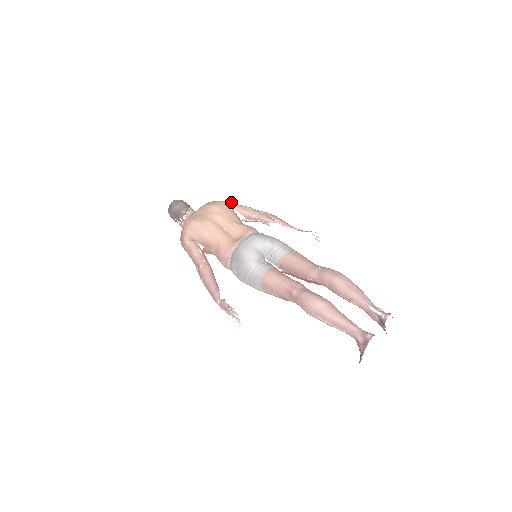
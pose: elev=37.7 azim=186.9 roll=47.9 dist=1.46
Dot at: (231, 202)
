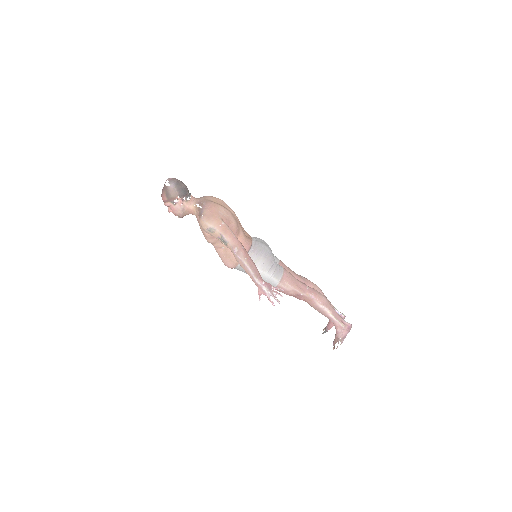
Dot at: occluded
